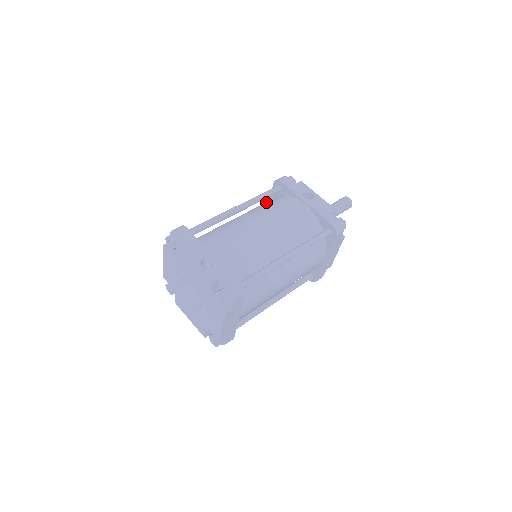
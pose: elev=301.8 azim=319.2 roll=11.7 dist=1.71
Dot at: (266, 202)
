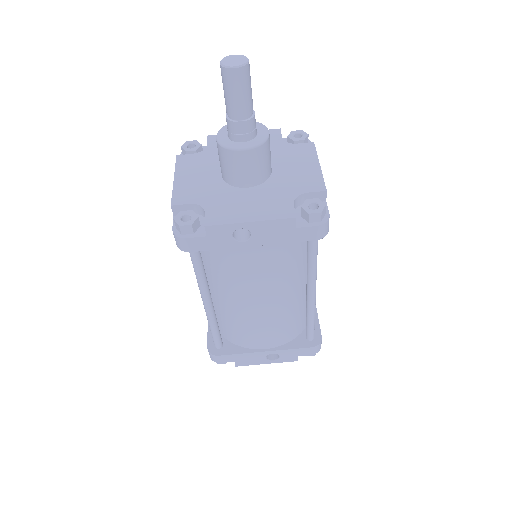
Dot at: (202, 253)
